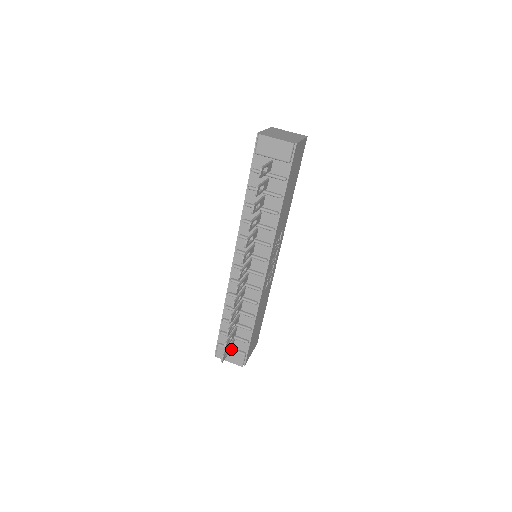
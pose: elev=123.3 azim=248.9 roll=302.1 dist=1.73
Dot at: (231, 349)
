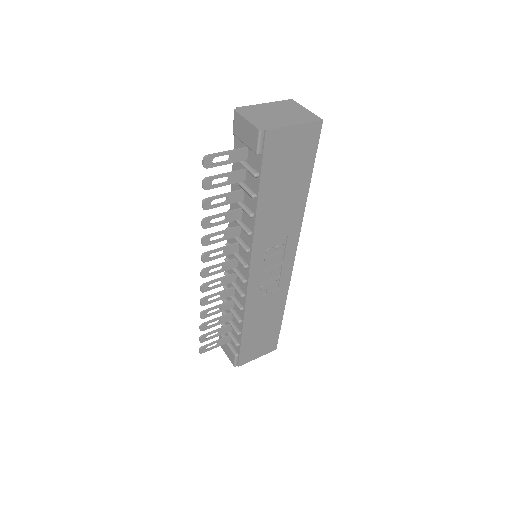
Dot at: (227, 344)
